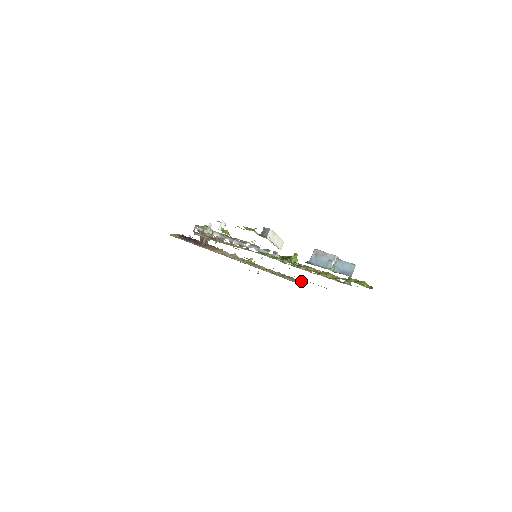
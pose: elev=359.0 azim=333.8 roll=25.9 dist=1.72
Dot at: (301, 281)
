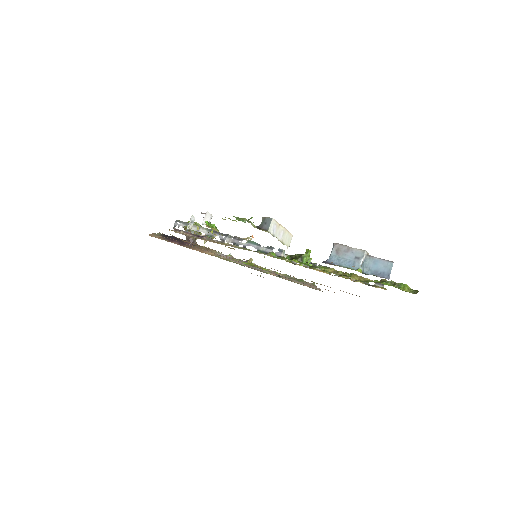
Dot at: occluded
